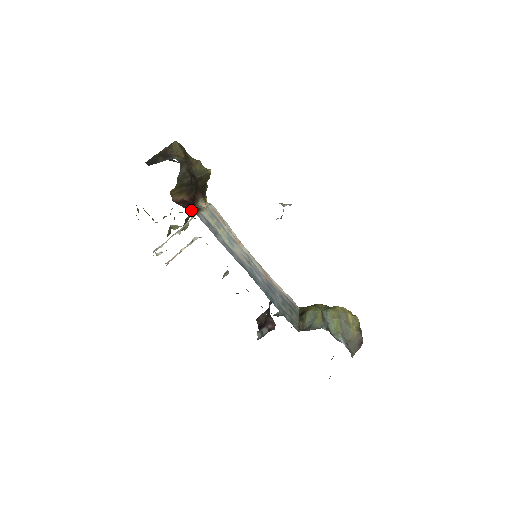
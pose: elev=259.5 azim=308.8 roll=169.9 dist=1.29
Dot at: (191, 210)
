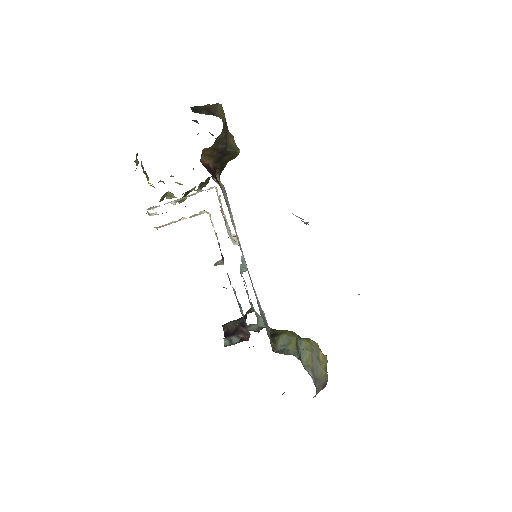
Dot at: occluded
